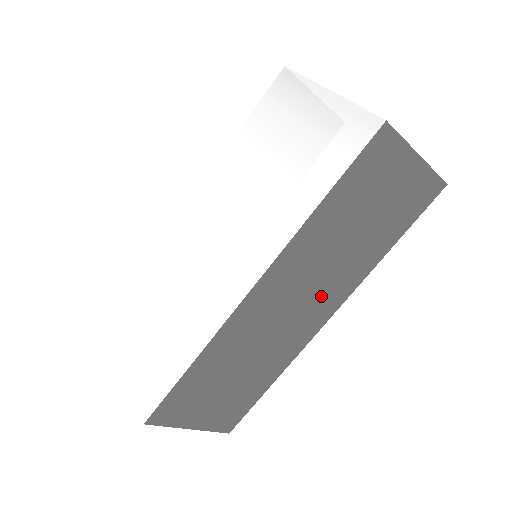
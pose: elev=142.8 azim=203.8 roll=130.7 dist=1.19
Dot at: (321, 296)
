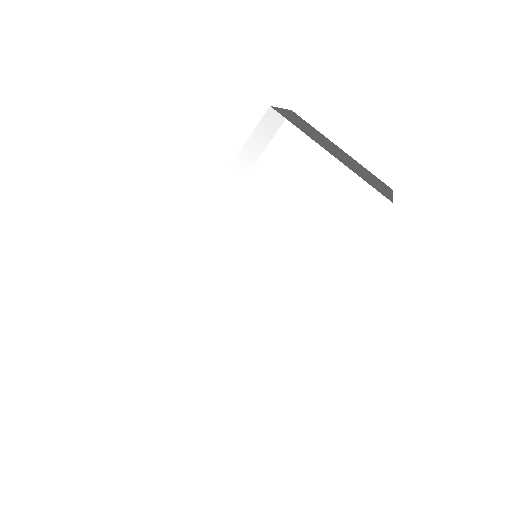
Dot at: occluded
